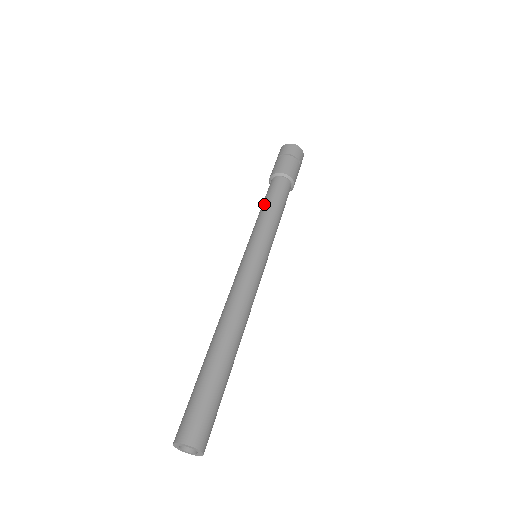
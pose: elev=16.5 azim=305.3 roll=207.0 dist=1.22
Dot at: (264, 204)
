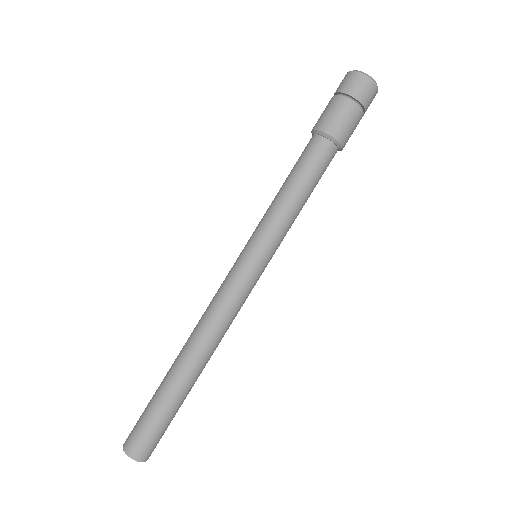
Dot at: (286, 181)
